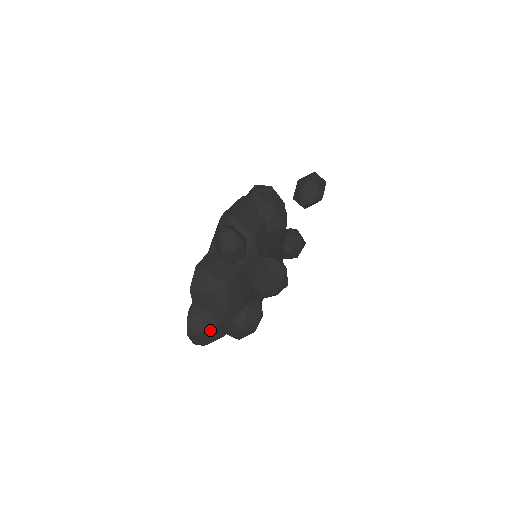
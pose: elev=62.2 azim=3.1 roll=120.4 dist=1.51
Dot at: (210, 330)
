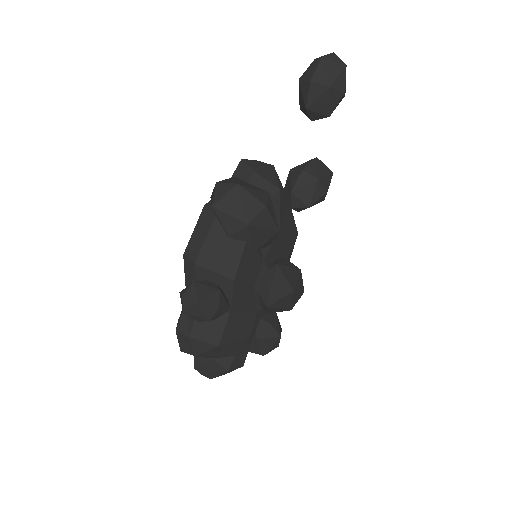
Dot at: (223, 373)
